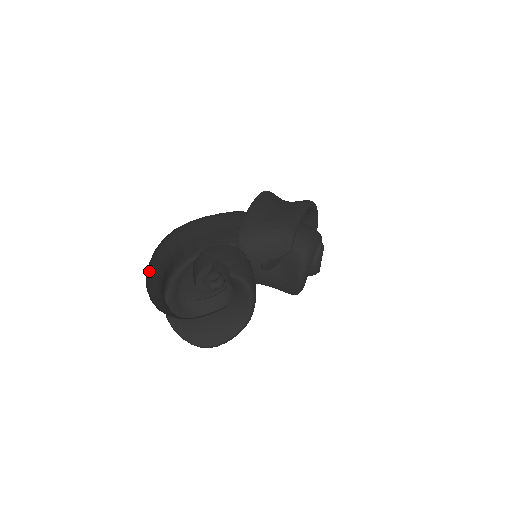
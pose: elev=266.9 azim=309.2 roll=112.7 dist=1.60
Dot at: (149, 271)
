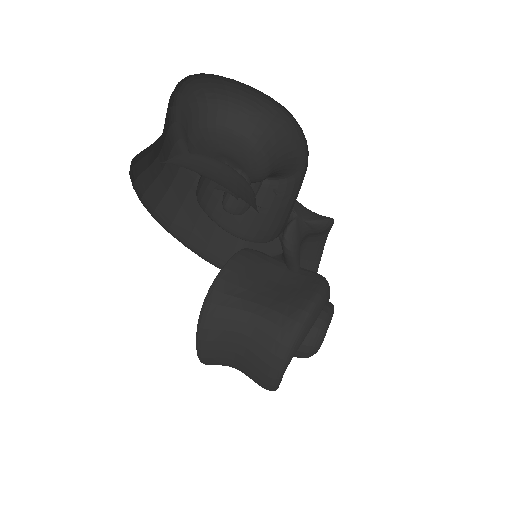
Dot at: (168, 107)
